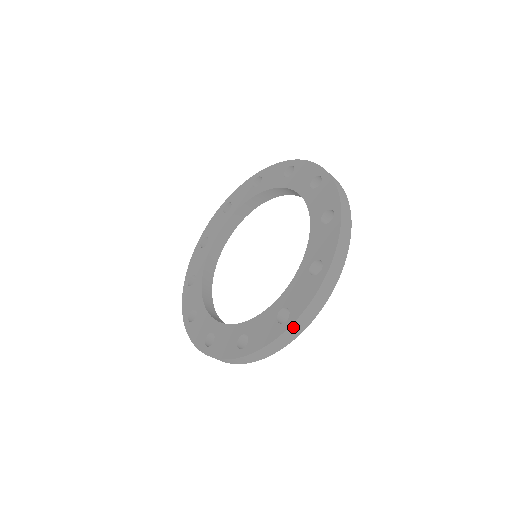
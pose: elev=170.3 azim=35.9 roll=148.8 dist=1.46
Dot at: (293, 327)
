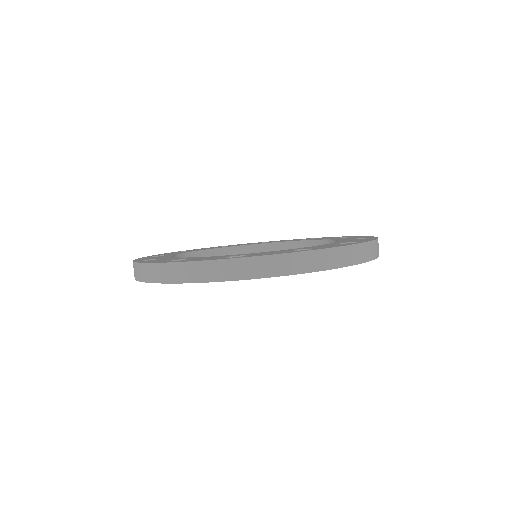
Dot at: (367, 246)
